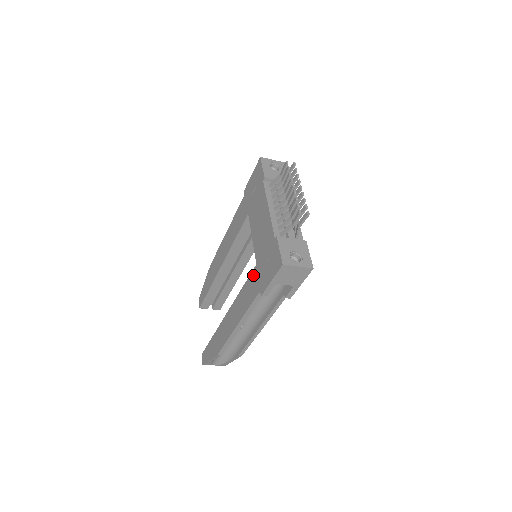
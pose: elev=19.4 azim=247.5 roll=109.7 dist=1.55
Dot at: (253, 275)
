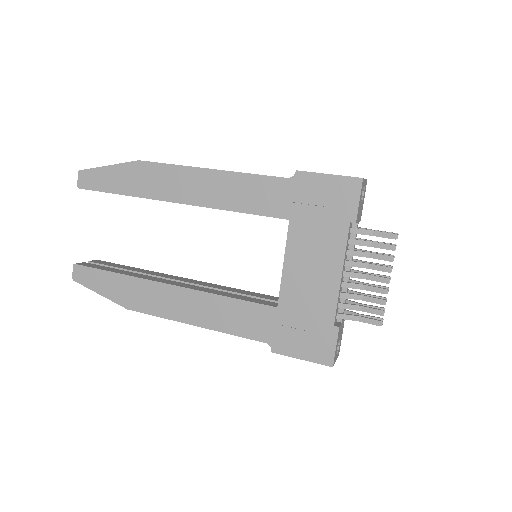
Dot at: (264, 312)
